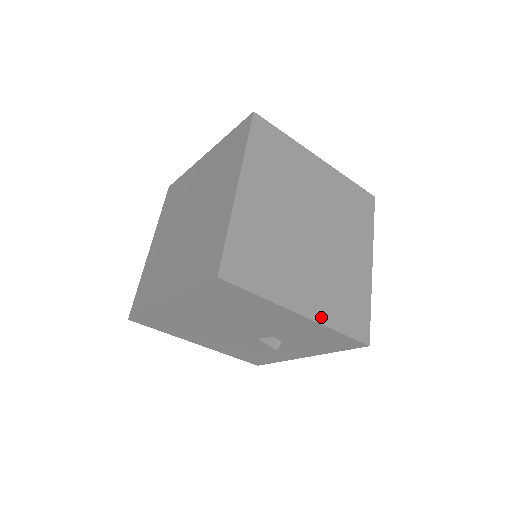
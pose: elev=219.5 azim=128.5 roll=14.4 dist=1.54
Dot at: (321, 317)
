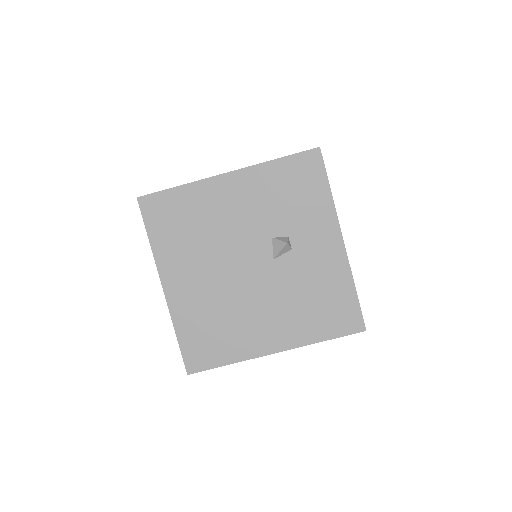
Dot at: occluded
